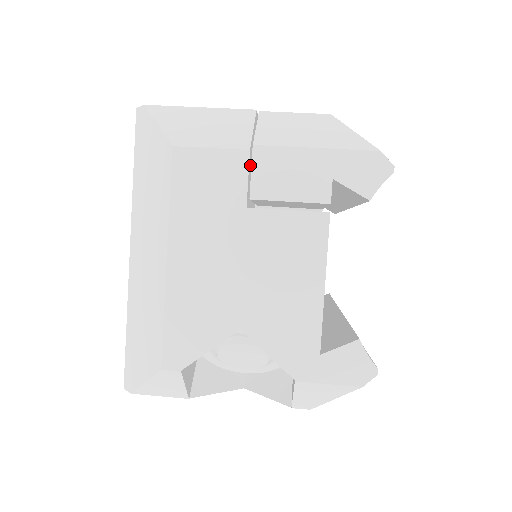
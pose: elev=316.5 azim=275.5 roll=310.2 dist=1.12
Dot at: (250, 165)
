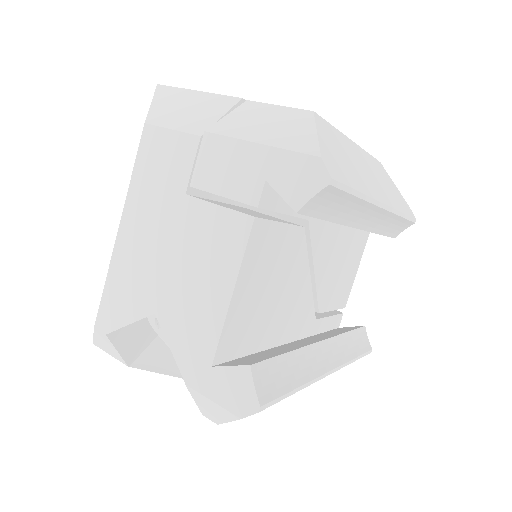
Dot at: occluded
